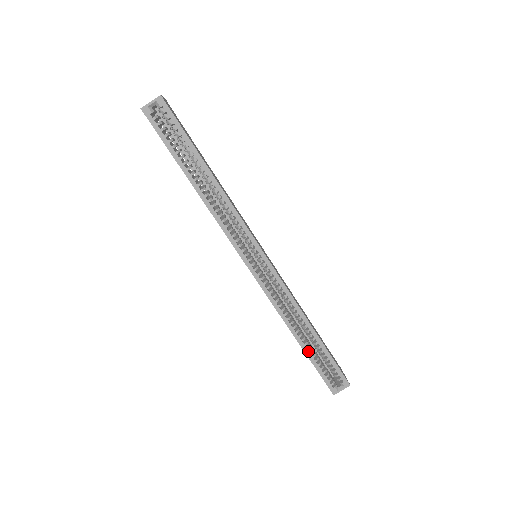
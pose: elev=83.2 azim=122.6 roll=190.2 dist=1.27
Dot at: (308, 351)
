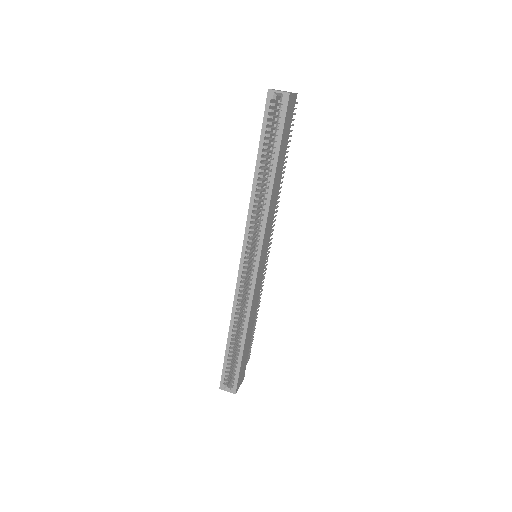
Dot at: (229, 347)
